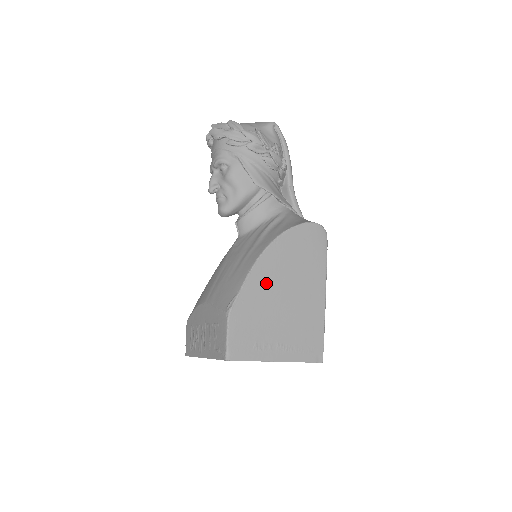
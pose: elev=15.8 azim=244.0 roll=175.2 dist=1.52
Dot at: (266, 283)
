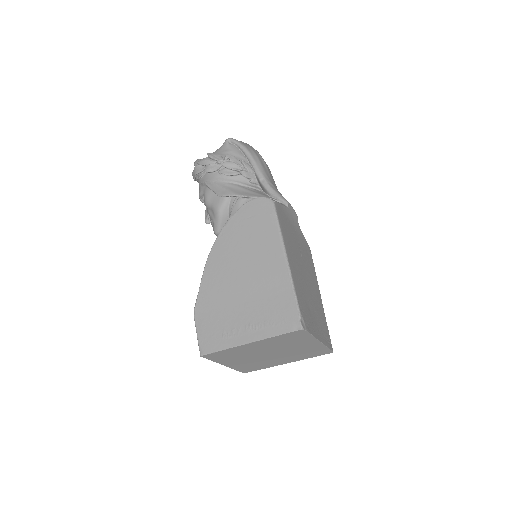
Dot at: (221, 274)
